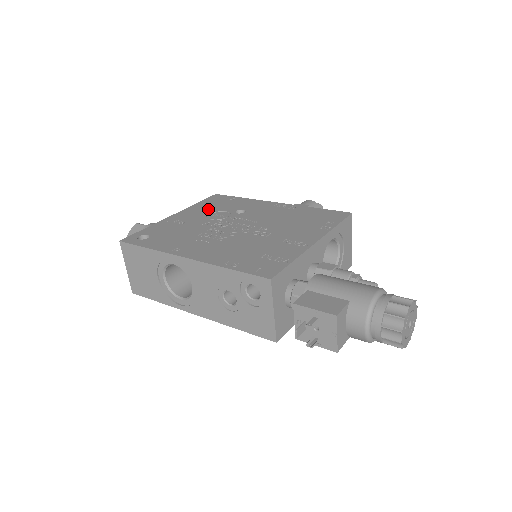
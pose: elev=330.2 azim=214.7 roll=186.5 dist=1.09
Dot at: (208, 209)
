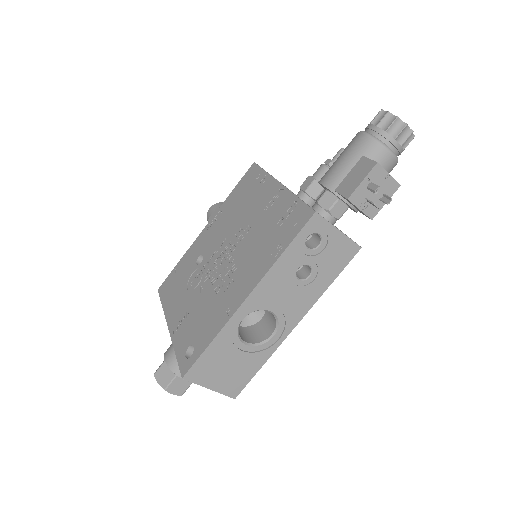
Dot at: (179, 292)
